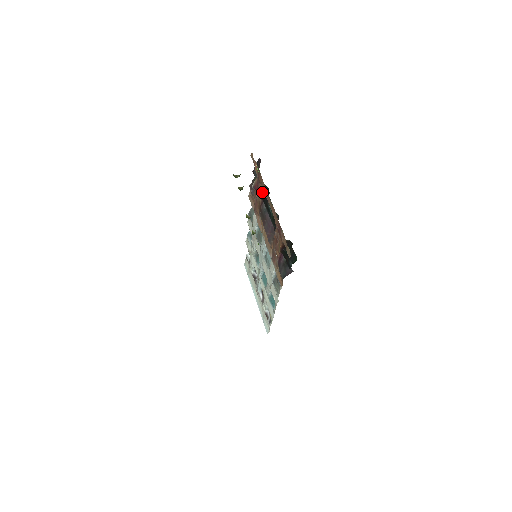
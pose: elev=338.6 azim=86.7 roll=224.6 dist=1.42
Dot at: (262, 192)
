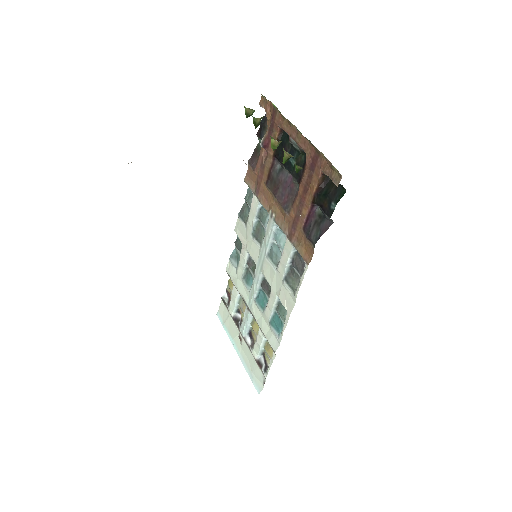
Dot at: occluded
